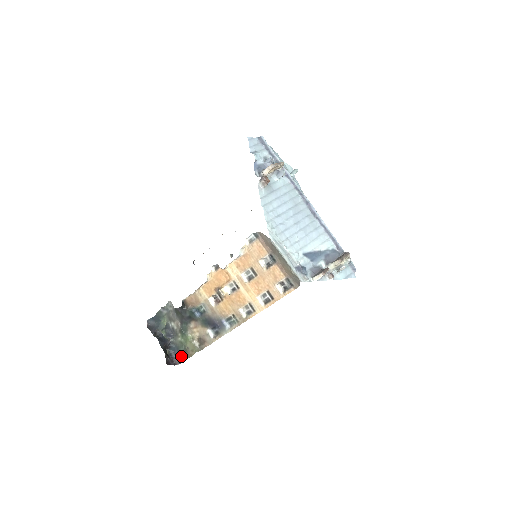
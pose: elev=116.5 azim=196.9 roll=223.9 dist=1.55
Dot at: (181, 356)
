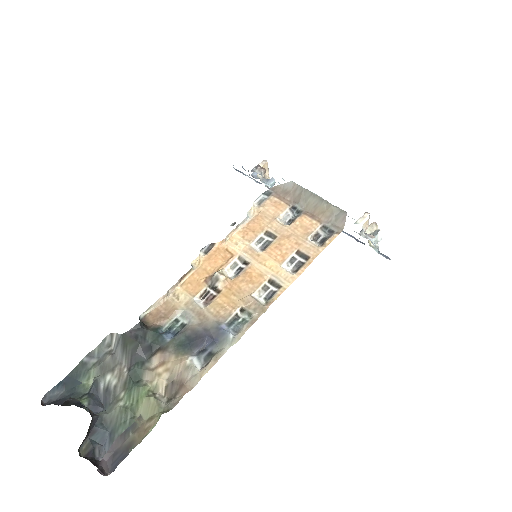
Dot at: (119, 447)
